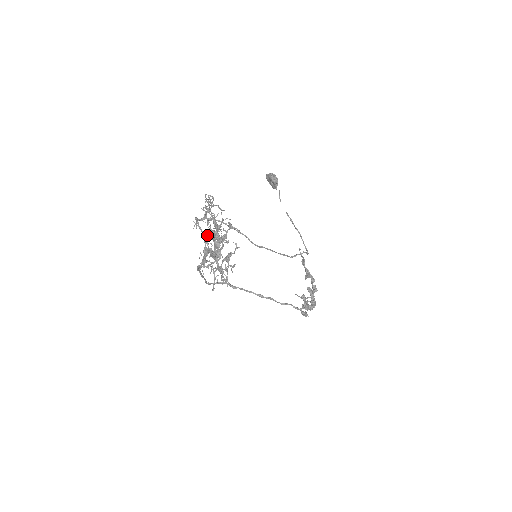
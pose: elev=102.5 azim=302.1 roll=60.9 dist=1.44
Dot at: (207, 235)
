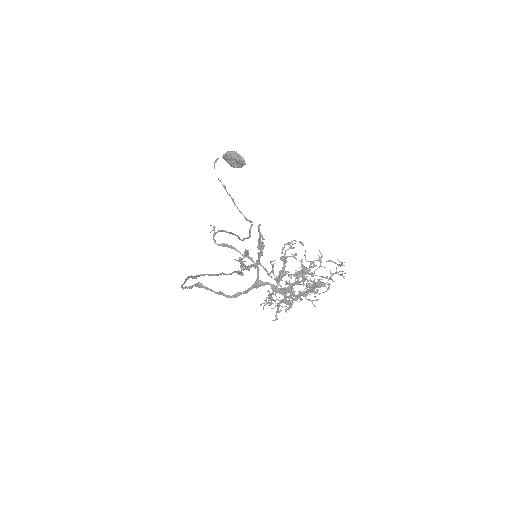
Dot at: (317, 289)
